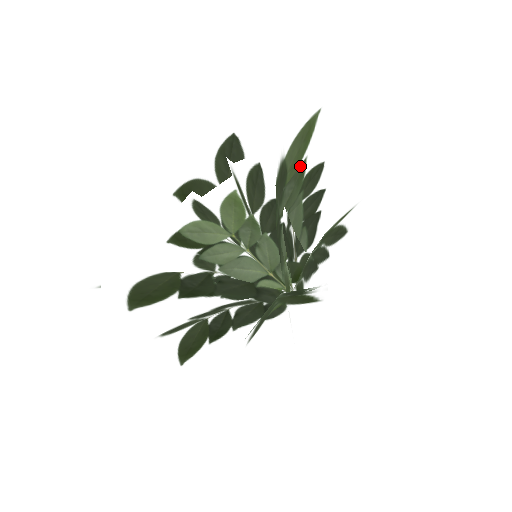
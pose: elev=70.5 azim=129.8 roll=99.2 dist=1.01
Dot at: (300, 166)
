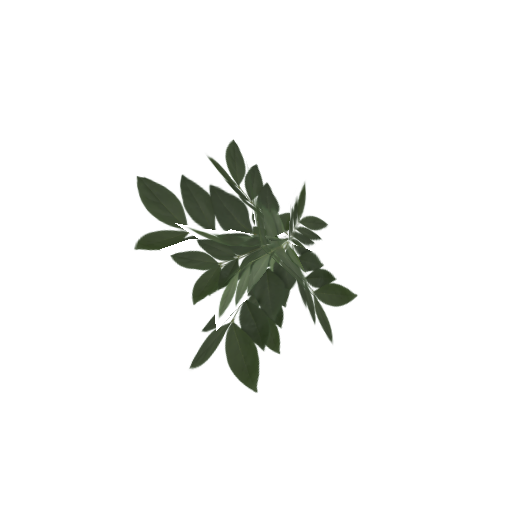
Dot at: (256, 208)
